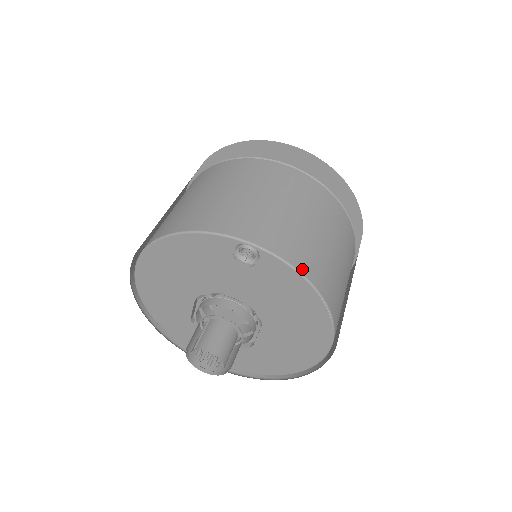
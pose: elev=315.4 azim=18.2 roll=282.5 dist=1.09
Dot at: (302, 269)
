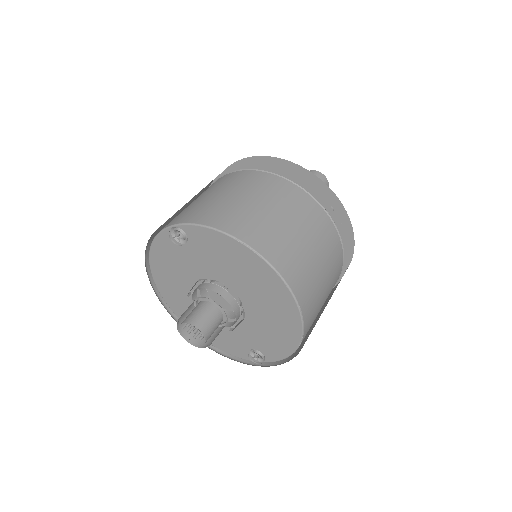
Dot at: (211, 224)
